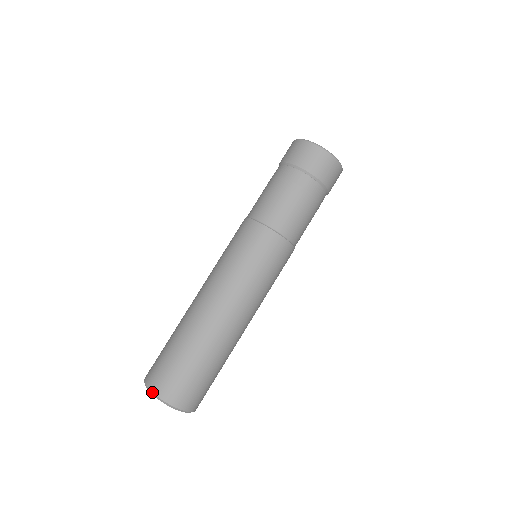
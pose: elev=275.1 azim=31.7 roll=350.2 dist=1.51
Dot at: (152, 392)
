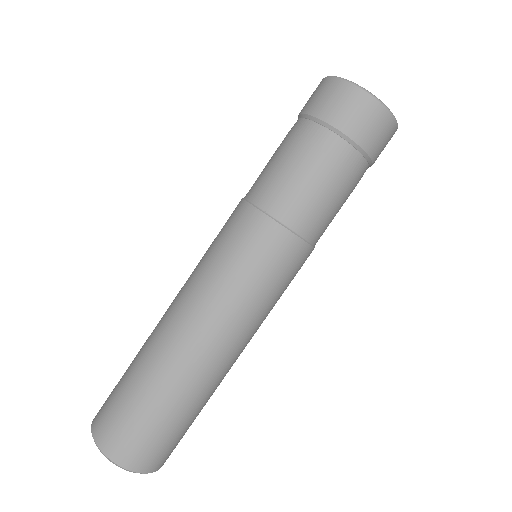
Dot at: (129, 471)
